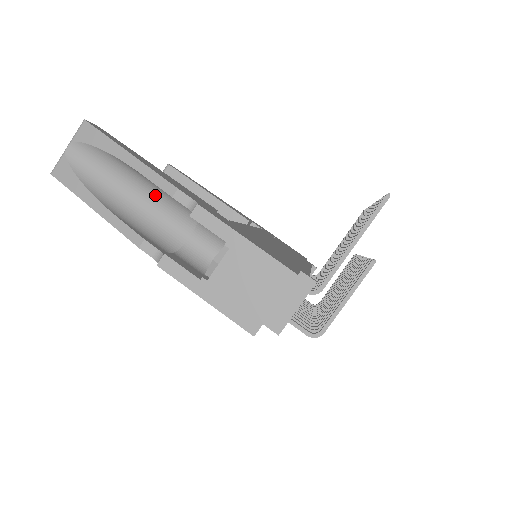
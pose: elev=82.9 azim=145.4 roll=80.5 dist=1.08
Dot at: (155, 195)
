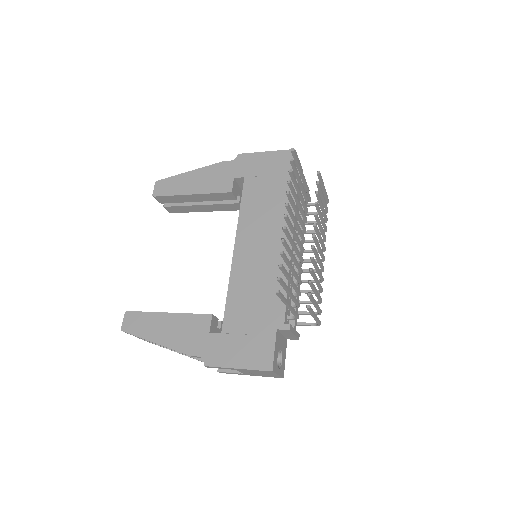
Dot at: occluded
